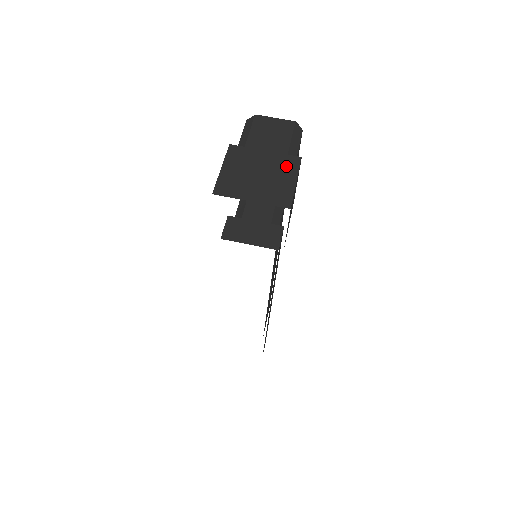
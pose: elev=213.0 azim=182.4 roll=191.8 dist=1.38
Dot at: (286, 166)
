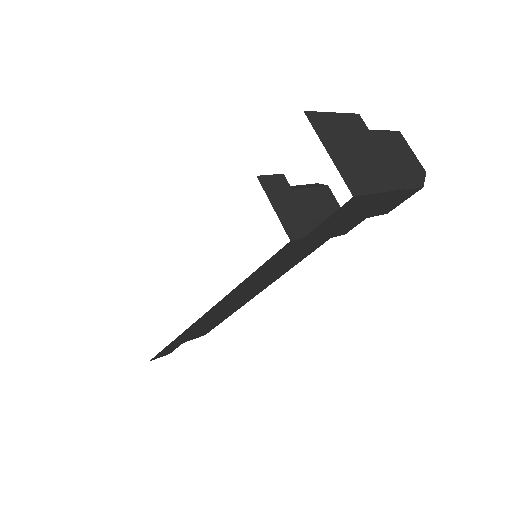
Dot at: (386, 176)
